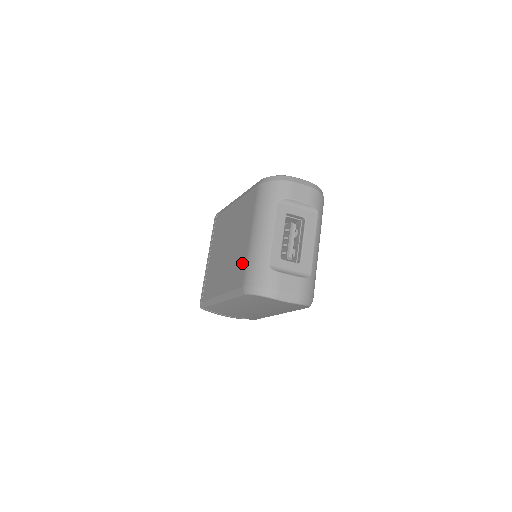
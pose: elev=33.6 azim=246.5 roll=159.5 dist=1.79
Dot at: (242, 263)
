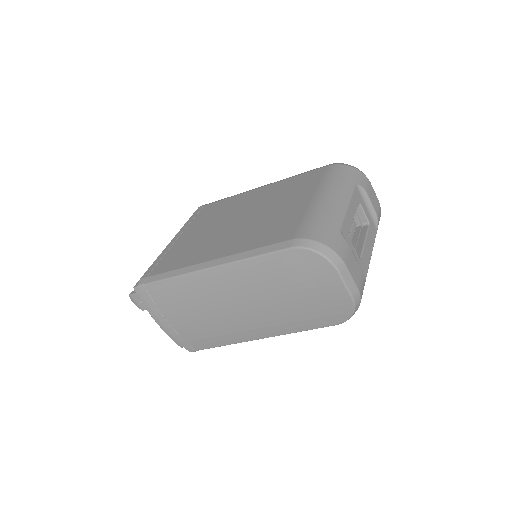
Dot at: (290, 221)
